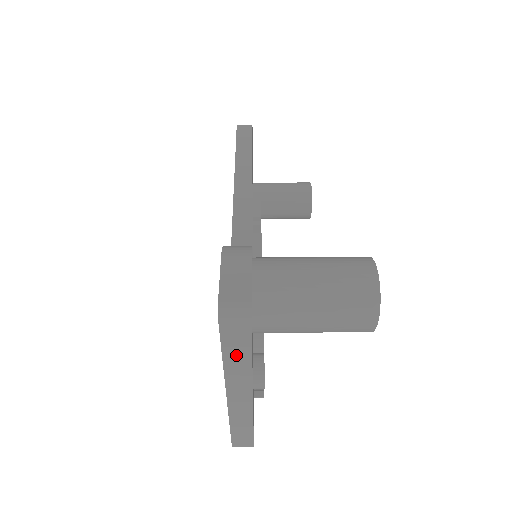
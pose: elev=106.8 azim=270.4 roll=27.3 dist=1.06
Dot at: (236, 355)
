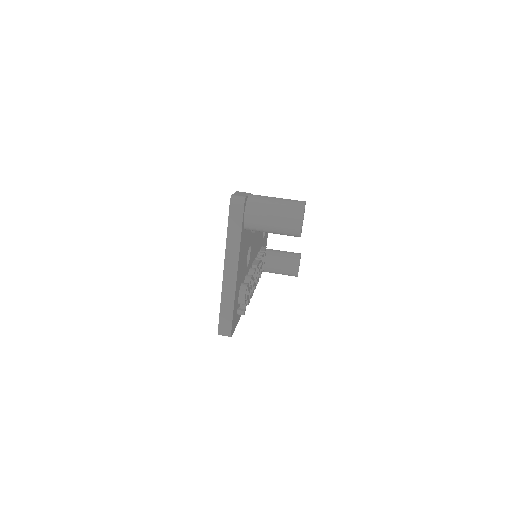
Dot at: (234, 230)
